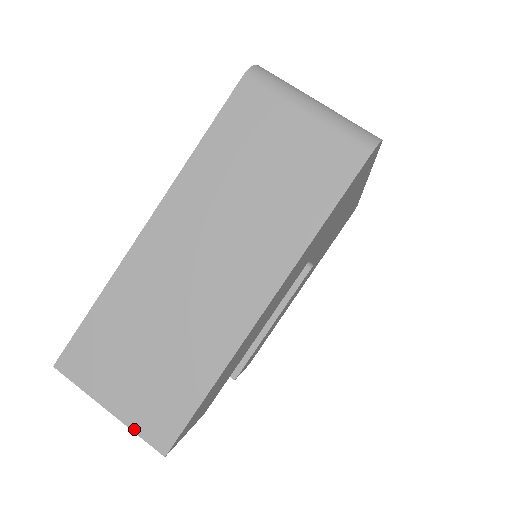
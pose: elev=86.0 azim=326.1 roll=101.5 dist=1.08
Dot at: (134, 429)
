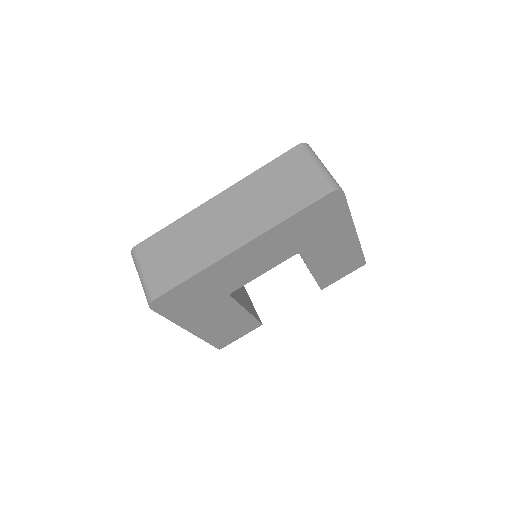
Dot at: occluded
